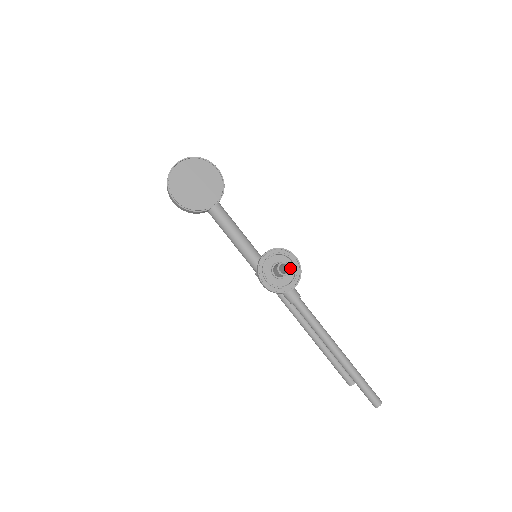
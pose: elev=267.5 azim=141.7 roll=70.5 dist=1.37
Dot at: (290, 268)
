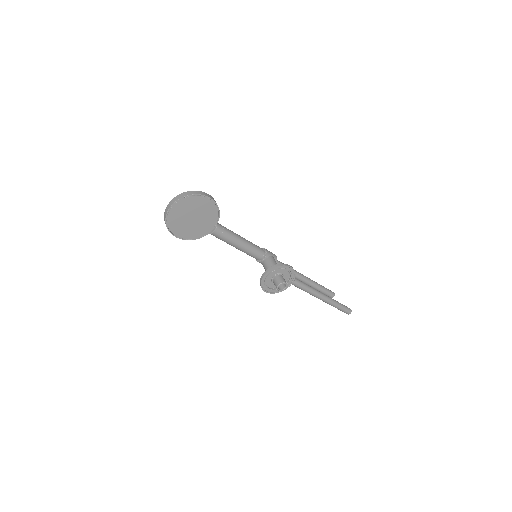
Dot at: occluded
